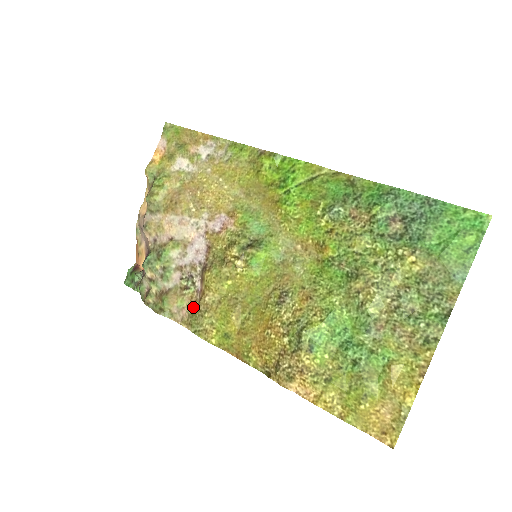
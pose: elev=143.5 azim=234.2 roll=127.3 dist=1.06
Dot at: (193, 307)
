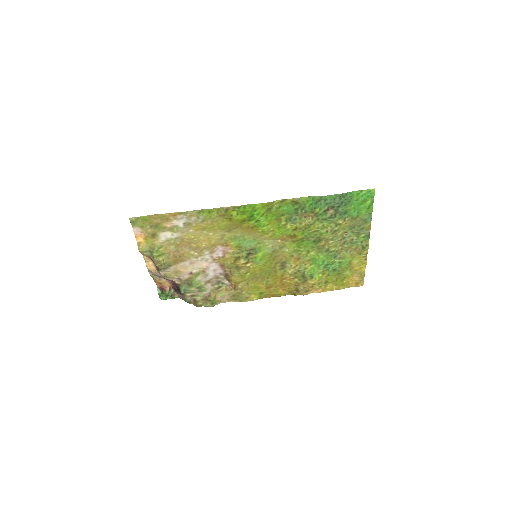
Dot at: (231, 293)
